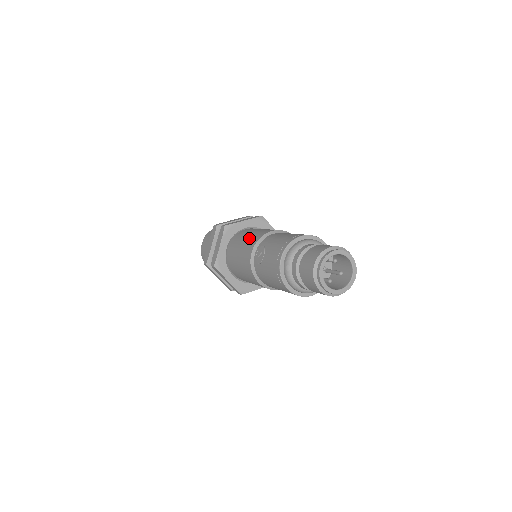
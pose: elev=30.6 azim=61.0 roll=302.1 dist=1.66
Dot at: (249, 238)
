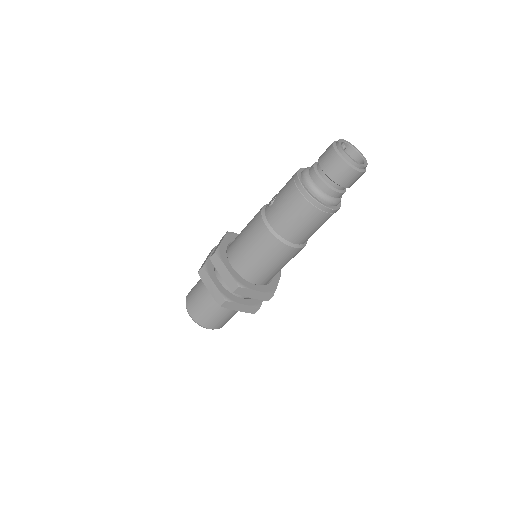
Dot at: occluded
